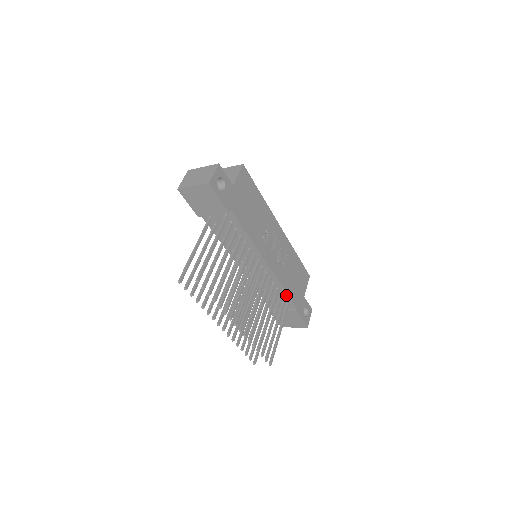
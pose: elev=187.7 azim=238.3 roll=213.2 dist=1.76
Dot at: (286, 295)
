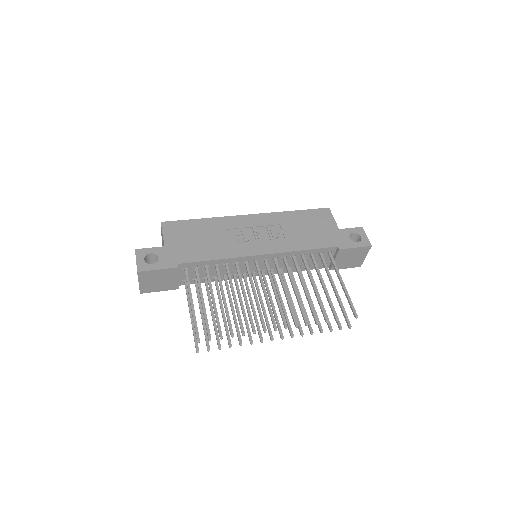
Dot at: (314, 251)
